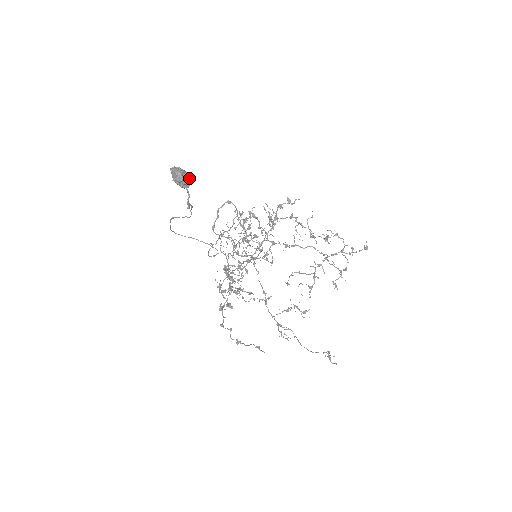
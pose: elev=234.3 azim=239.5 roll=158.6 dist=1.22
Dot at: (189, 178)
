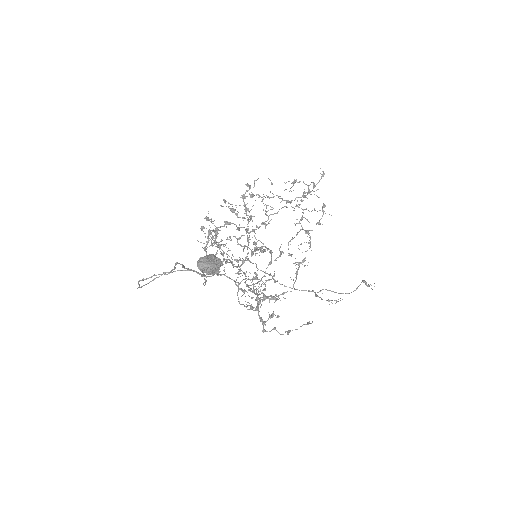
Dot at: (218, 260)
